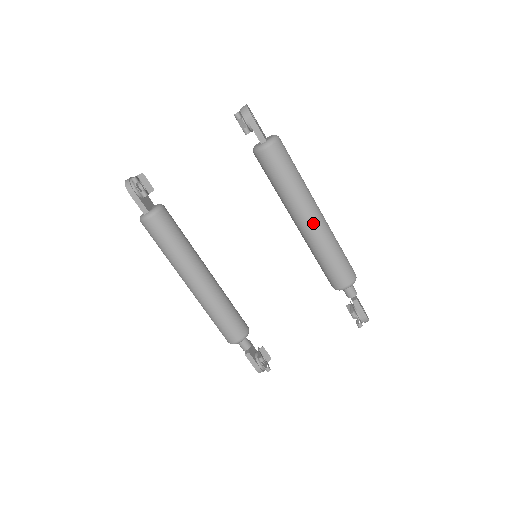
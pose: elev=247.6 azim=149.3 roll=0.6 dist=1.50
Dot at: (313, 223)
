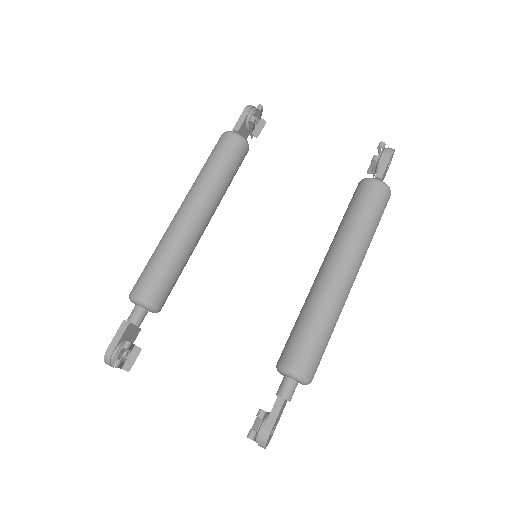
Dot at: (339, 275)
